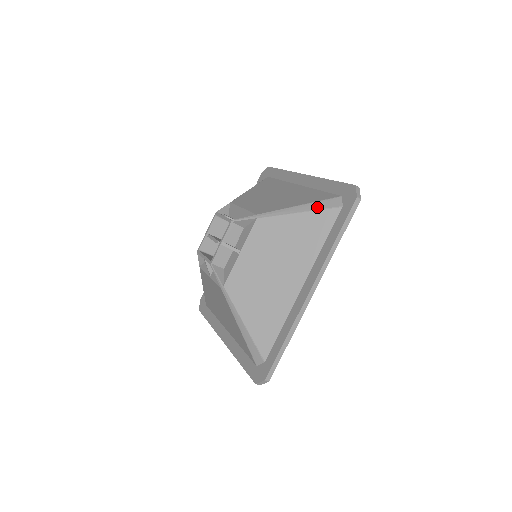
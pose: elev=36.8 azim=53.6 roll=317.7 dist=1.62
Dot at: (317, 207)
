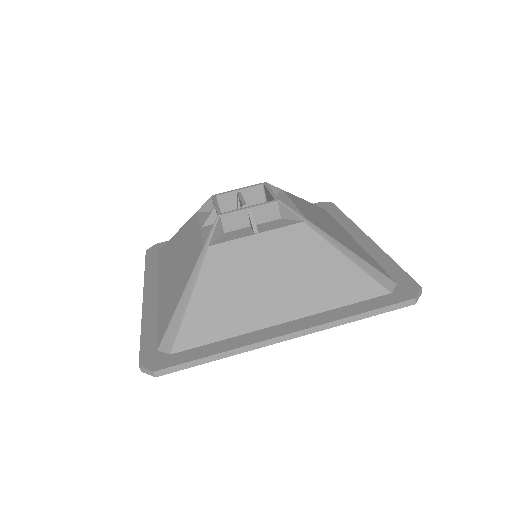
Dot at: (368, 269)
